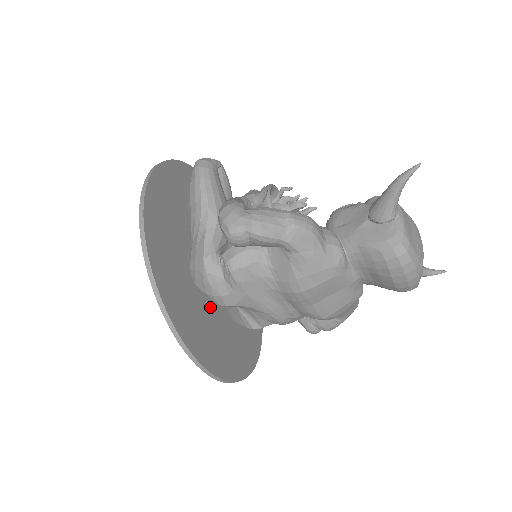
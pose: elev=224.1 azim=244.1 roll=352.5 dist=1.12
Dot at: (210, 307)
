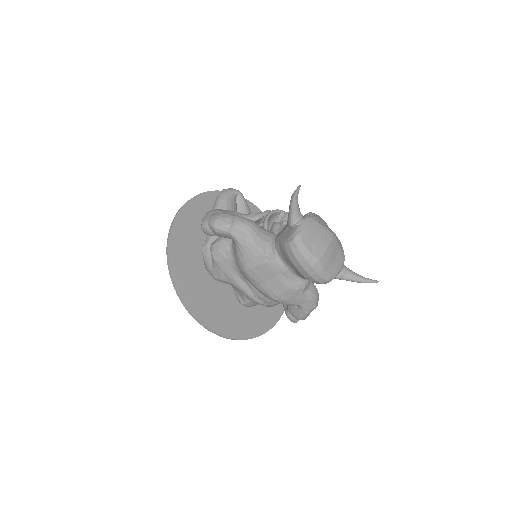
Dot at: (217, 283)
